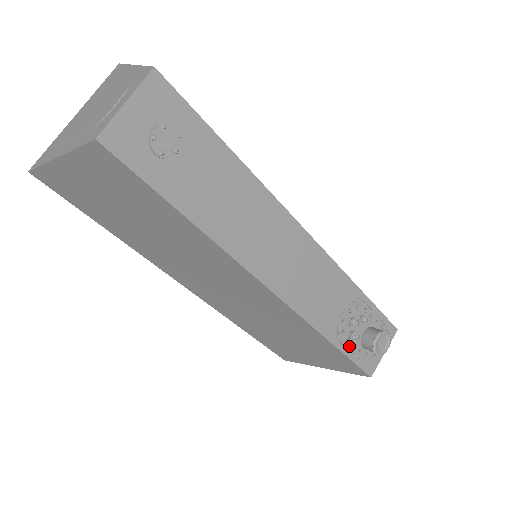
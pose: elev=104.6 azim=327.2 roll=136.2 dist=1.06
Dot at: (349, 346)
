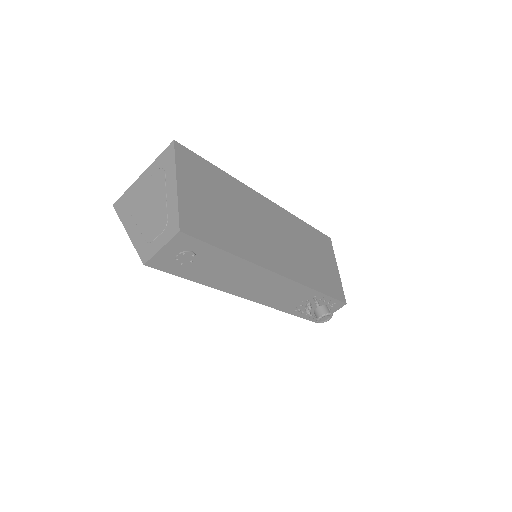
Dot at: (304, 314)
